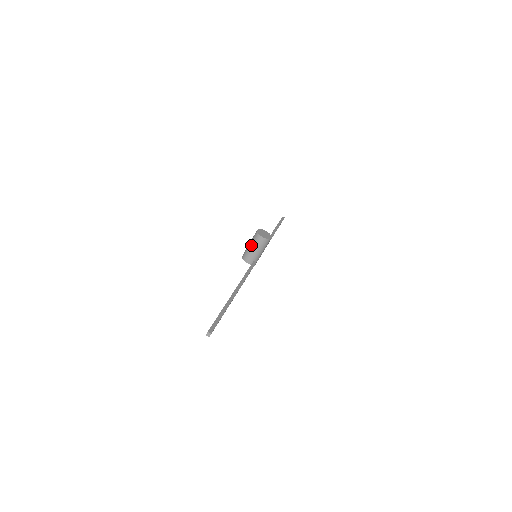
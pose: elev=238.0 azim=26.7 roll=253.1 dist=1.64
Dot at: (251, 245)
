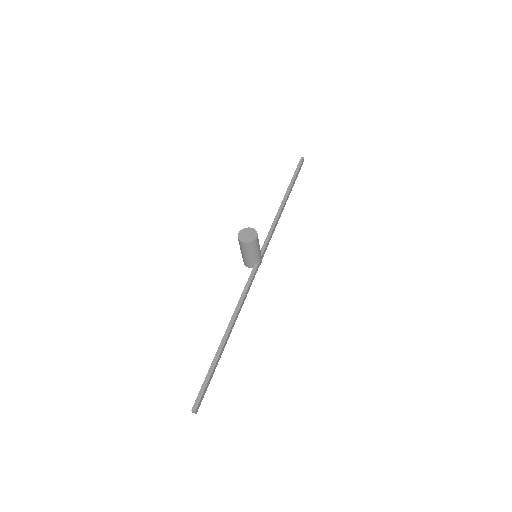
Dot at: (241, 251)
